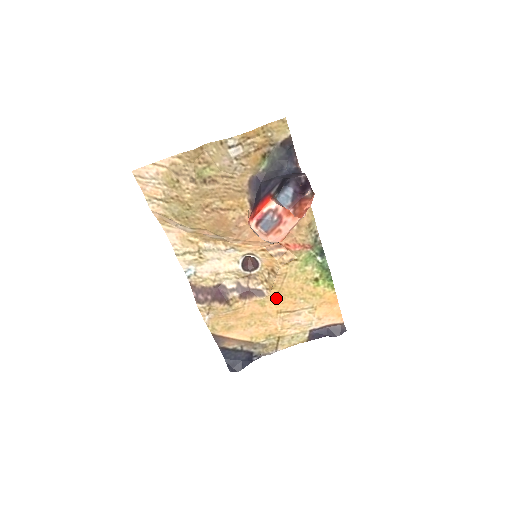
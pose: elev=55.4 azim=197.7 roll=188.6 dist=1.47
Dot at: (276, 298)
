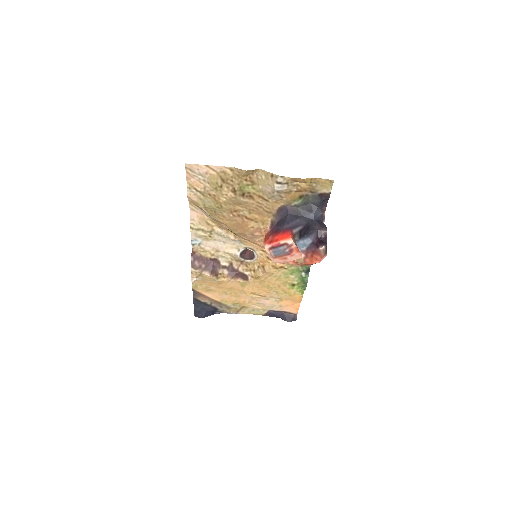
Dot at: (256, 285)
